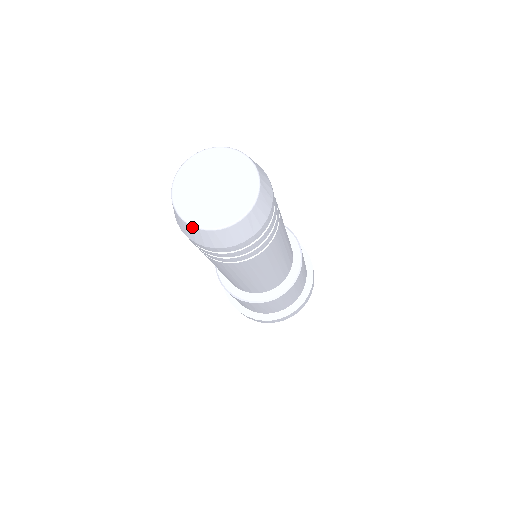
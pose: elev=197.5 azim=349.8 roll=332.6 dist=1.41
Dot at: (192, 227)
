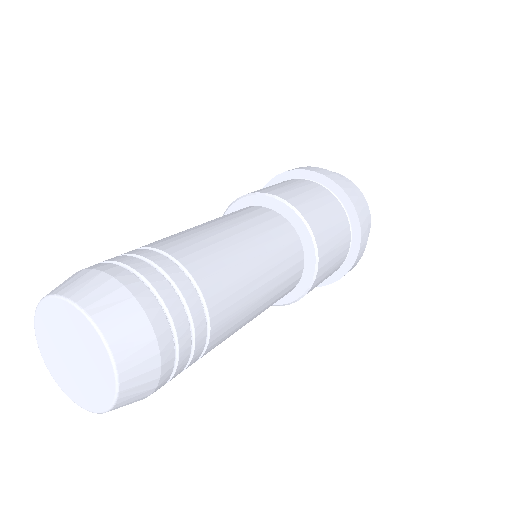
Dot at: (79, 404)
